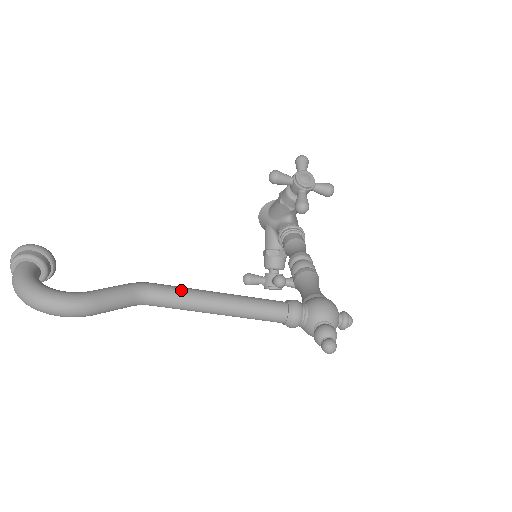
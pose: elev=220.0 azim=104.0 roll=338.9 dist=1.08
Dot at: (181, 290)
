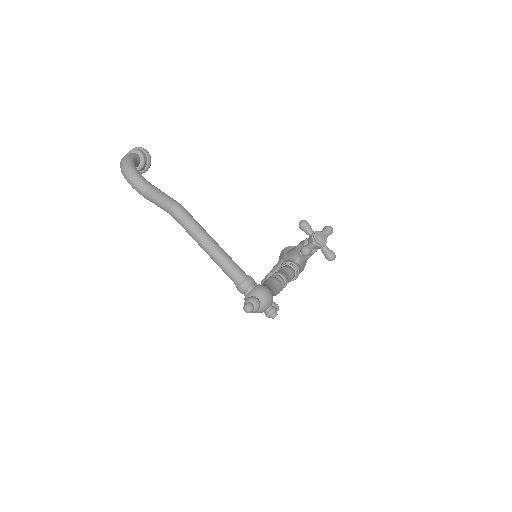
Dot at: (197, 223)
